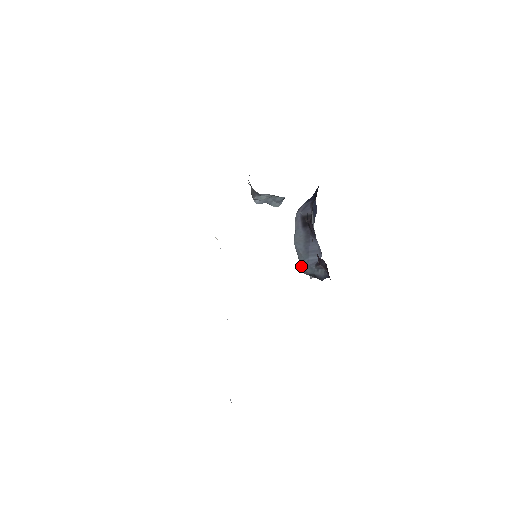
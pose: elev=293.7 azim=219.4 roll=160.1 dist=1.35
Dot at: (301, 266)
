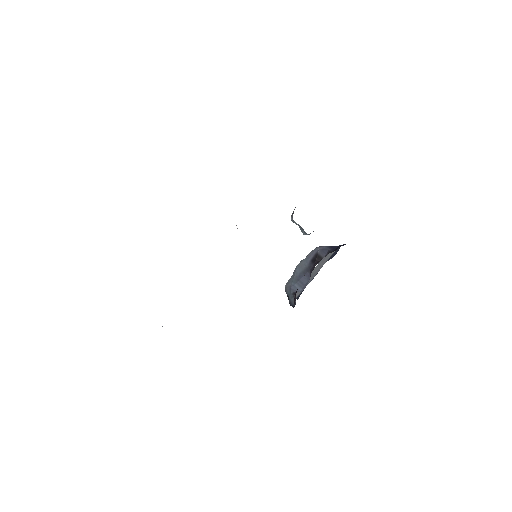
Dot at: (287, 284)
